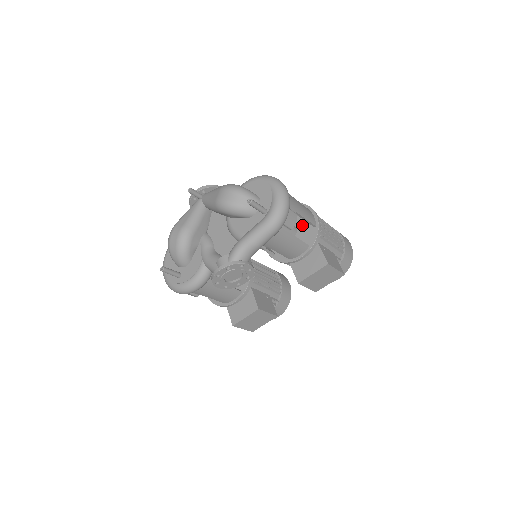
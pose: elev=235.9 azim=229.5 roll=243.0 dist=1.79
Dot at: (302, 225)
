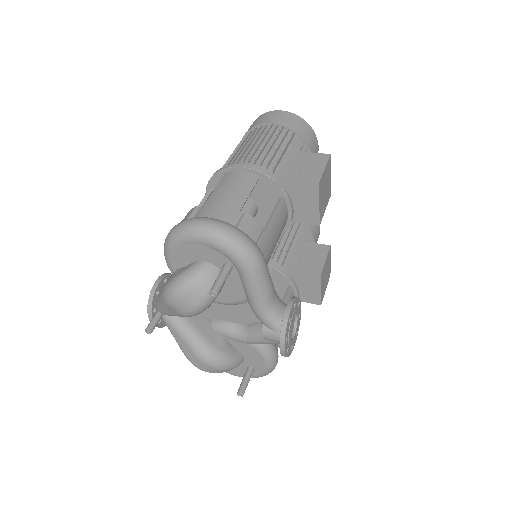
Dot at: occluded
